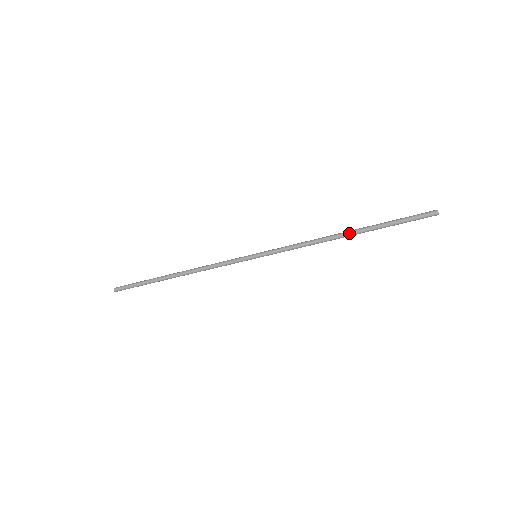
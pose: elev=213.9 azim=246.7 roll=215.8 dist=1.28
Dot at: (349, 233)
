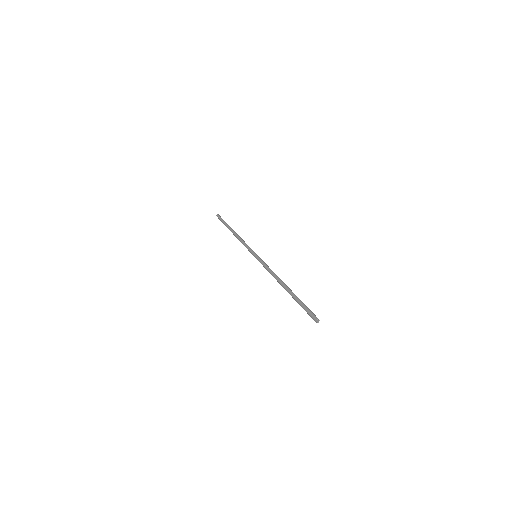
Dot at: occluded
